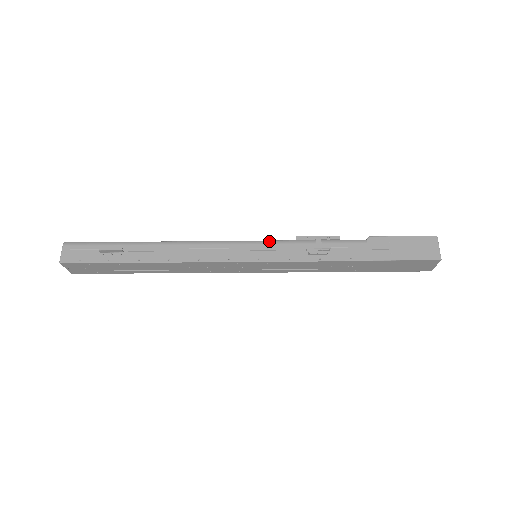
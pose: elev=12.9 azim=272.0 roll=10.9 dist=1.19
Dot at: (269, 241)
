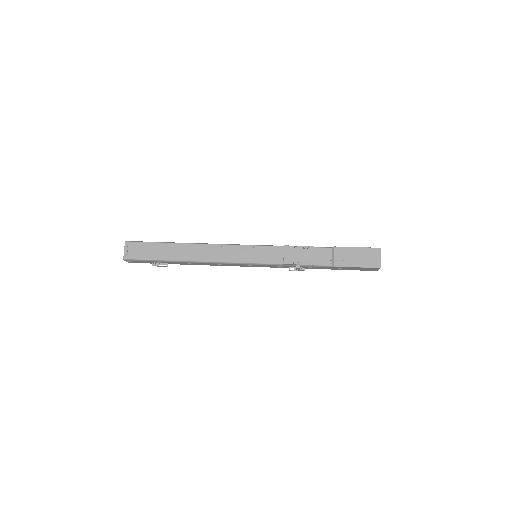
Dot at: (265, 265)
